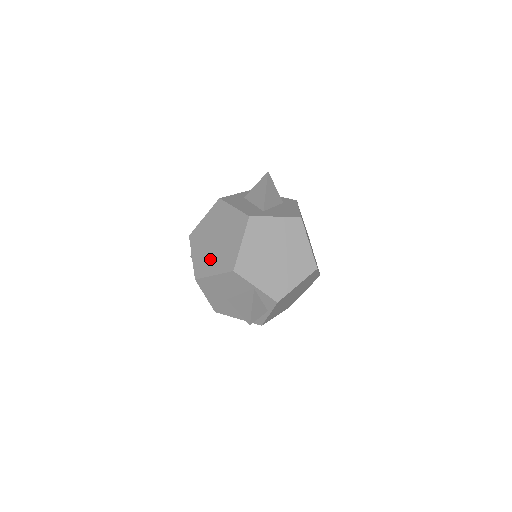
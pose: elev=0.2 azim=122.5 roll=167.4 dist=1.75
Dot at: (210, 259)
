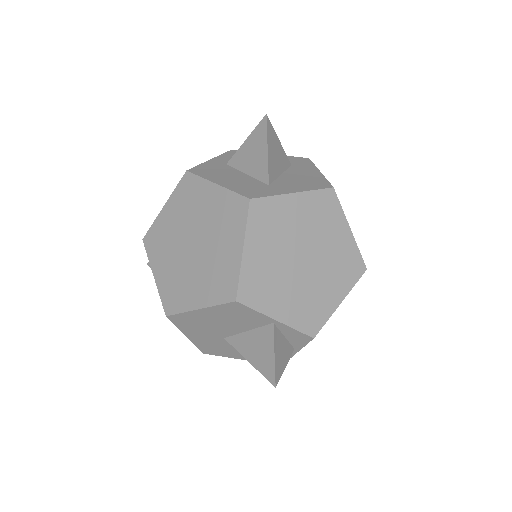
Dot at: (187, 280)
